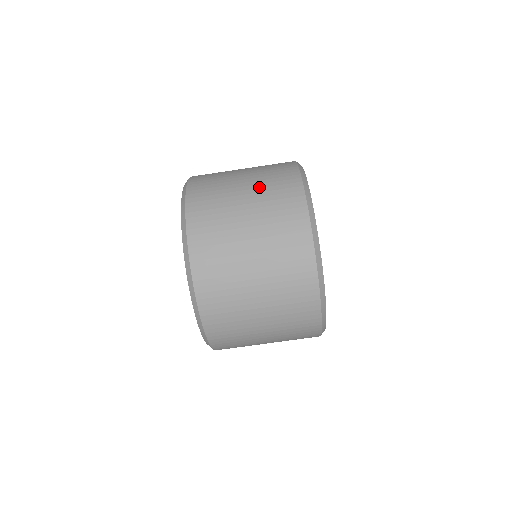
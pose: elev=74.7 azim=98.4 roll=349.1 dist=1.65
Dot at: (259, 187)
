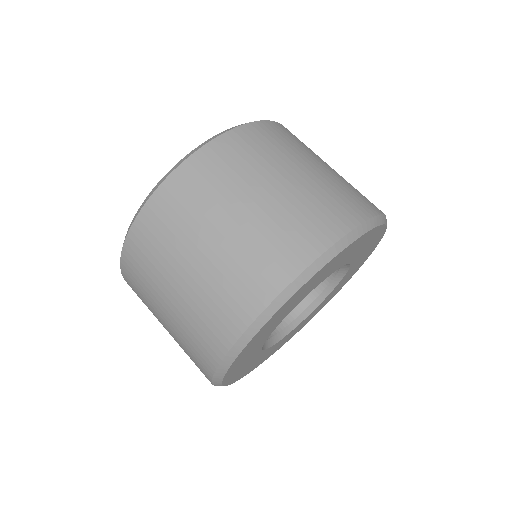
Dot at: (338, 178)
